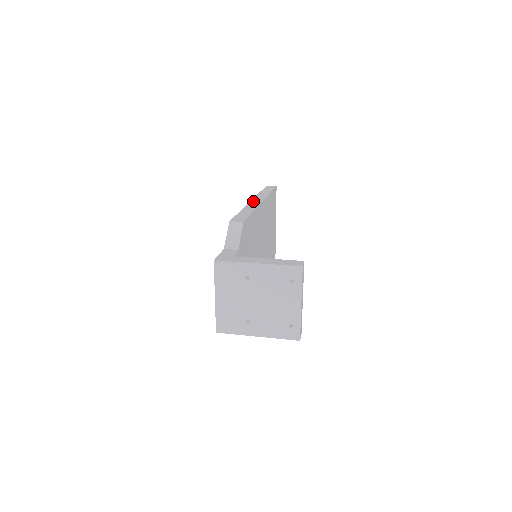
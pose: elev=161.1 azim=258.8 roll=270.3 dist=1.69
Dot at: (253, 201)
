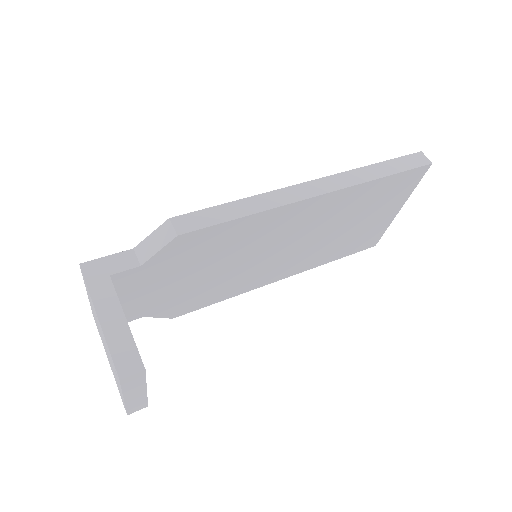
Dot at: (305, 186)
